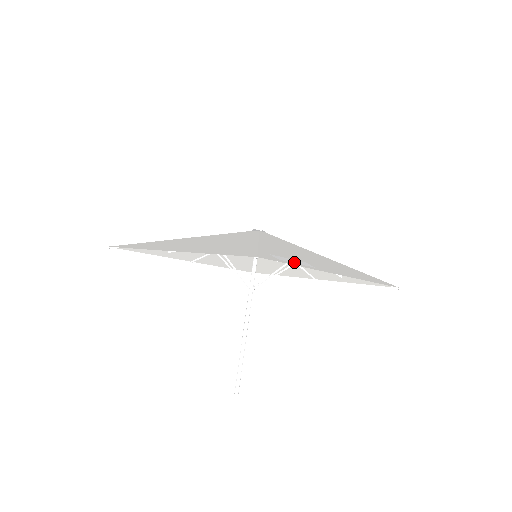
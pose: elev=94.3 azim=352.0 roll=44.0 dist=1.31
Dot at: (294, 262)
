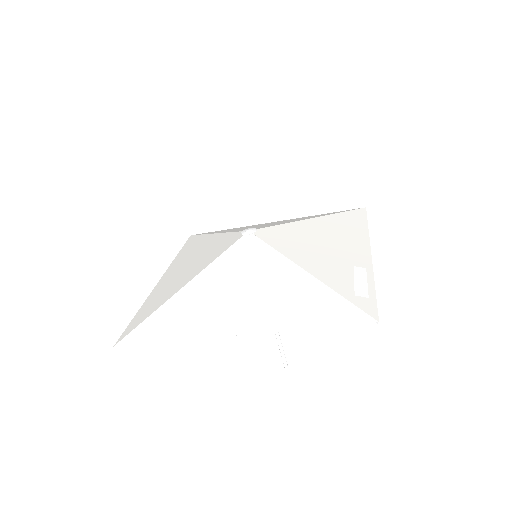
Dot at: (365, 283)
